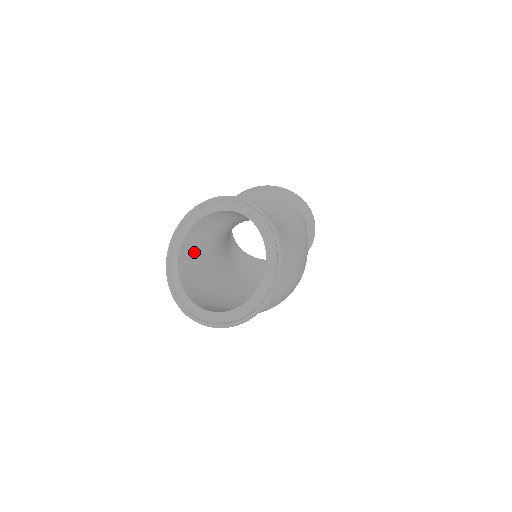
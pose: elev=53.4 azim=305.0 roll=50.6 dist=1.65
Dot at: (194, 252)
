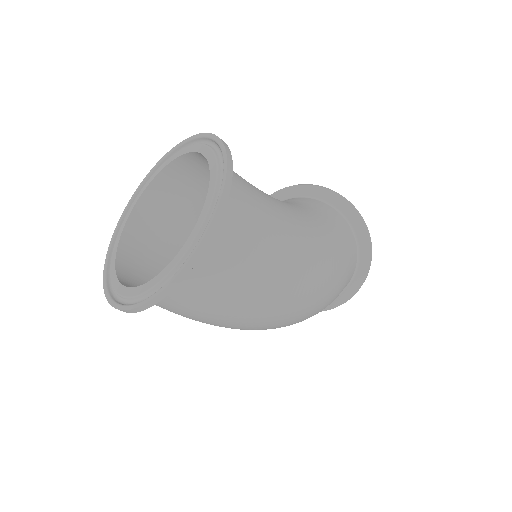
Dot at: (158, 229)
